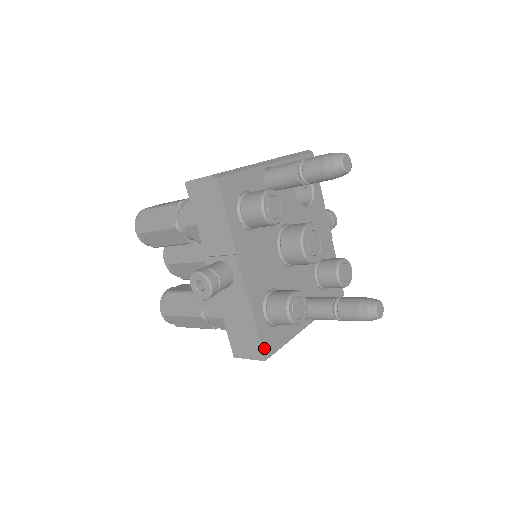
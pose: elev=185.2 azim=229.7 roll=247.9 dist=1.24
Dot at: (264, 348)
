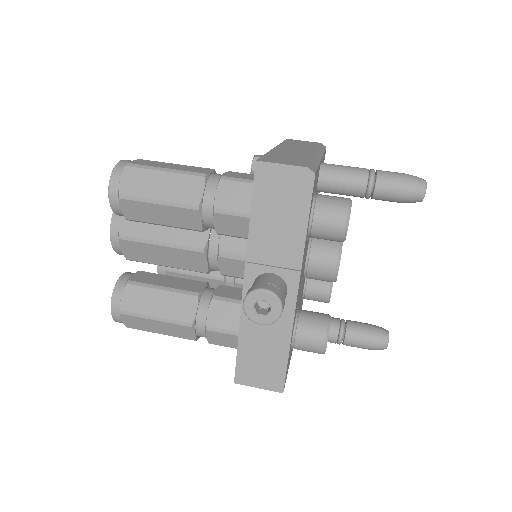
Dot at: (285, 378)
